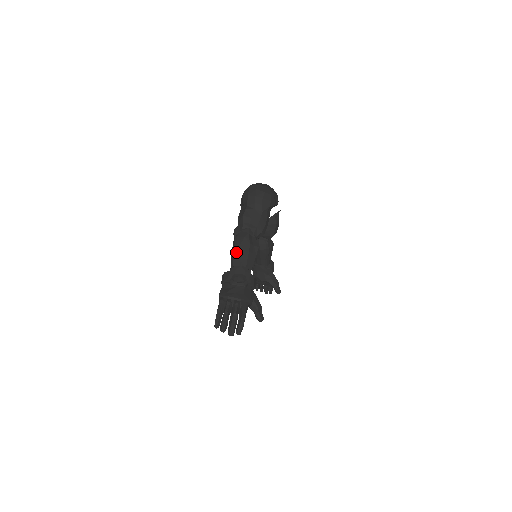
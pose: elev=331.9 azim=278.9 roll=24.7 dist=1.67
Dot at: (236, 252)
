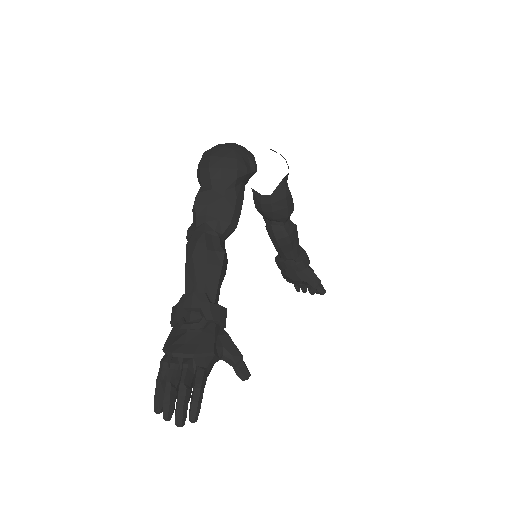
Dot at: (188, 269)
